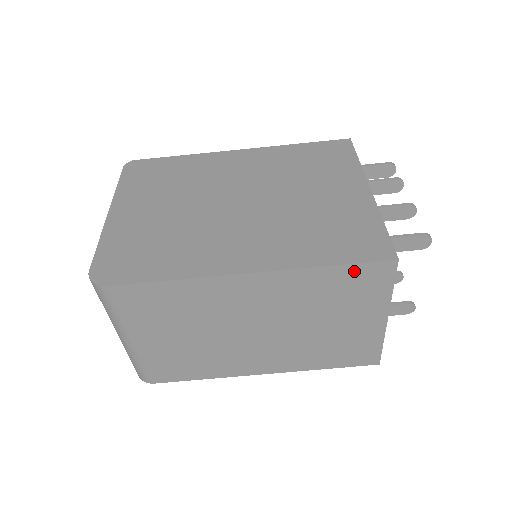
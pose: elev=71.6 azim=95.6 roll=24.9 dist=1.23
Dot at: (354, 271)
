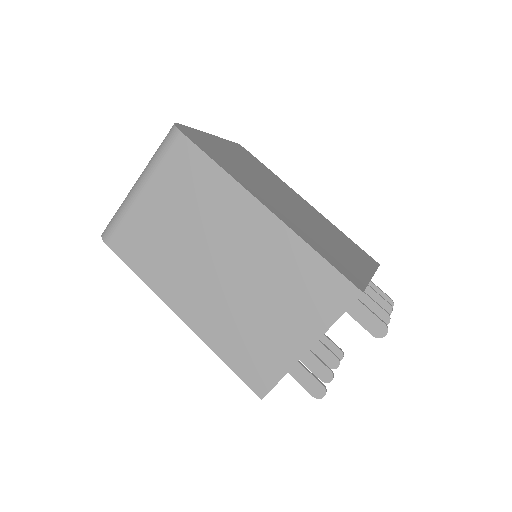
Dot at: (327, 274)
